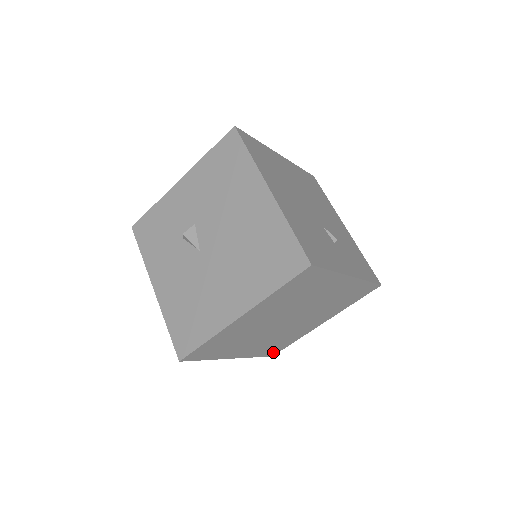
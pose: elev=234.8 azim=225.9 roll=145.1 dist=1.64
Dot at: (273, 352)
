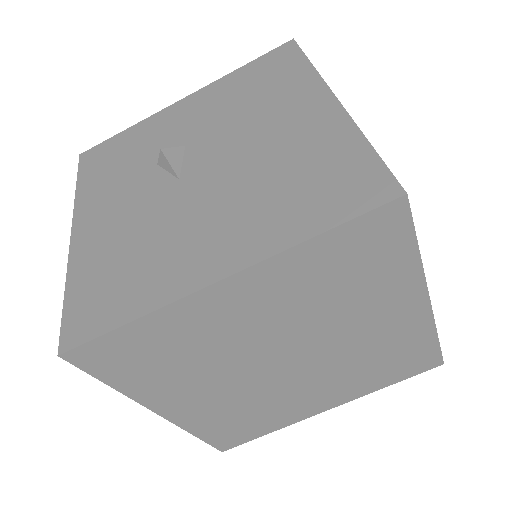
Dot at: (227, 441)
